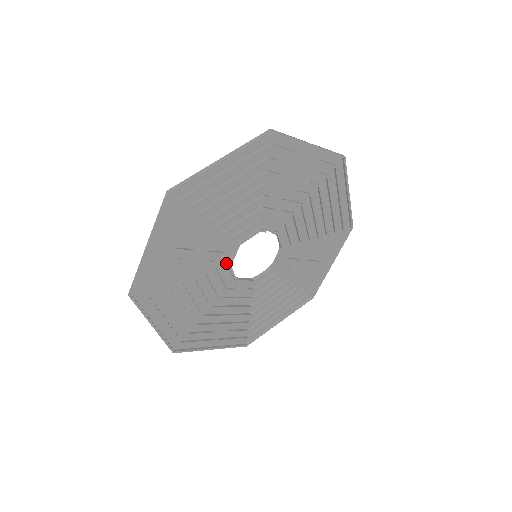
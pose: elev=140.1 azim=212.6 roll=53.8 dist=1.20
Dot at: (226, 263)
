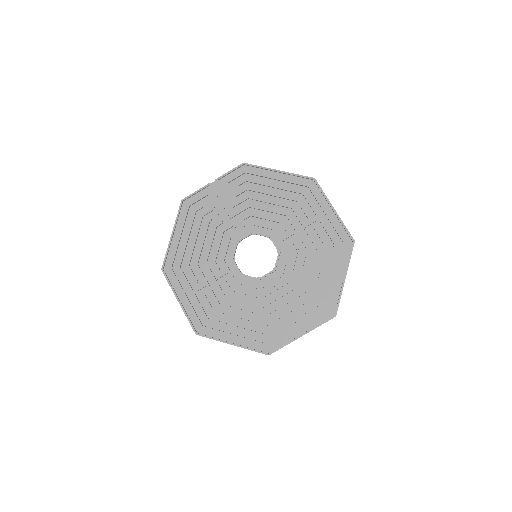
Dot at: (239, 275)
